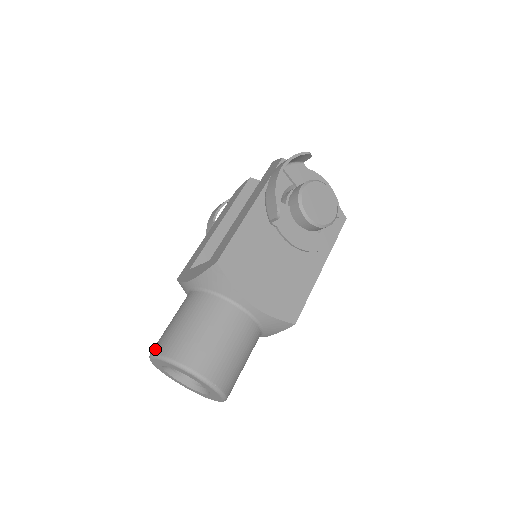
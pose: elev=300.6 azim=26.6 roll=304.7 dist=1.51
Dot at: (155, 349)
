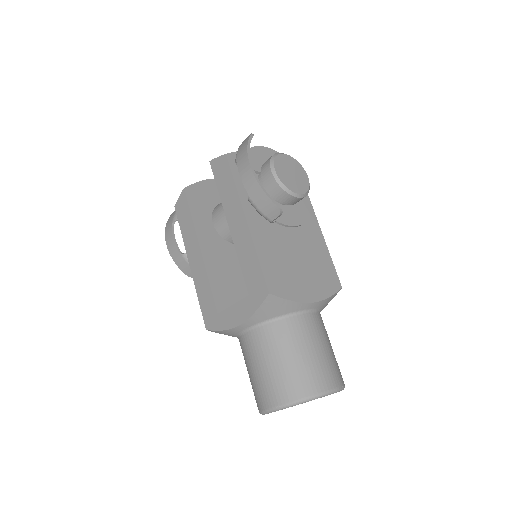
Dot at: (269, 404)
